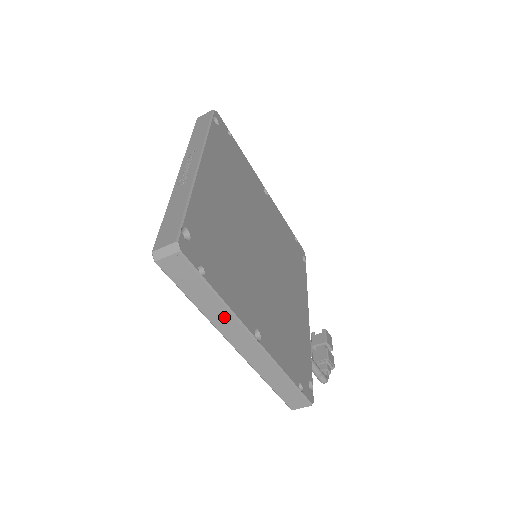
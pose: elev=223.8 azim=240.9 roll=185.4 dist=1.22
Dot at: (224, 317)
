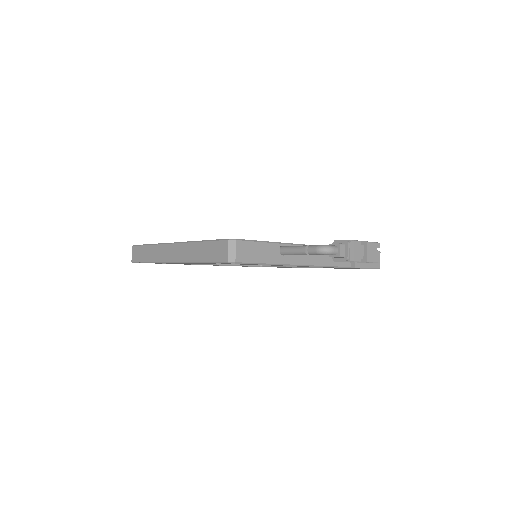
Dot at: (157, 251)
